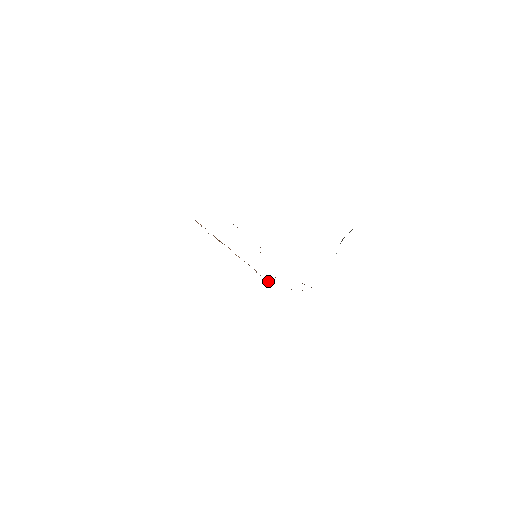
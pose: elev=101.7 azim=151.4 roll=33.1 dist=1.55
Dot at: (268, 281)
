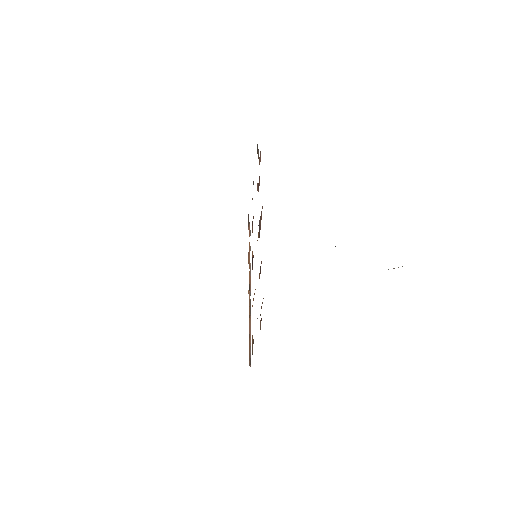
Dot at: (250, 361)
